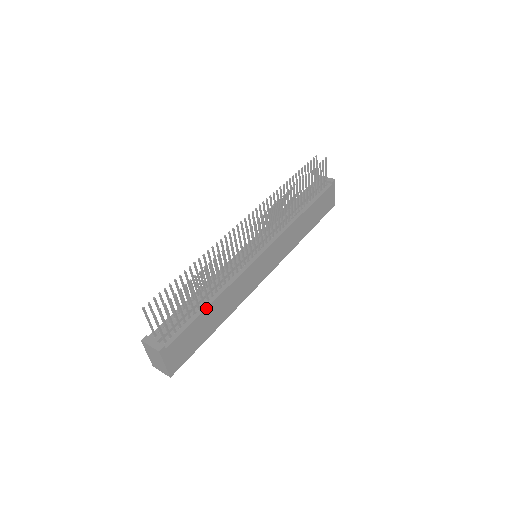
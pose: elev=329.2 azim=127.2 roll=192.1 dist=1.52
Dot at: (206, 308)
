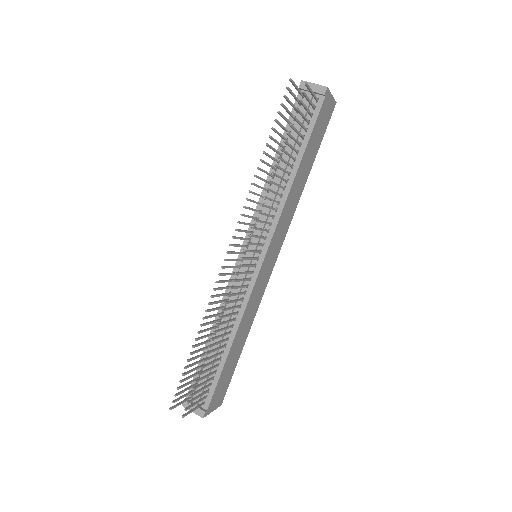
Dot at: (227, 357)
